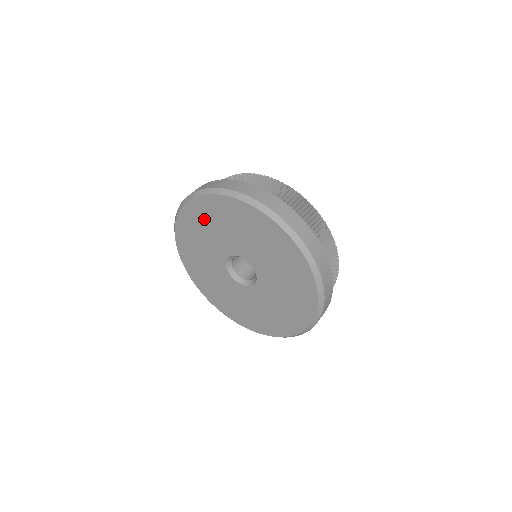
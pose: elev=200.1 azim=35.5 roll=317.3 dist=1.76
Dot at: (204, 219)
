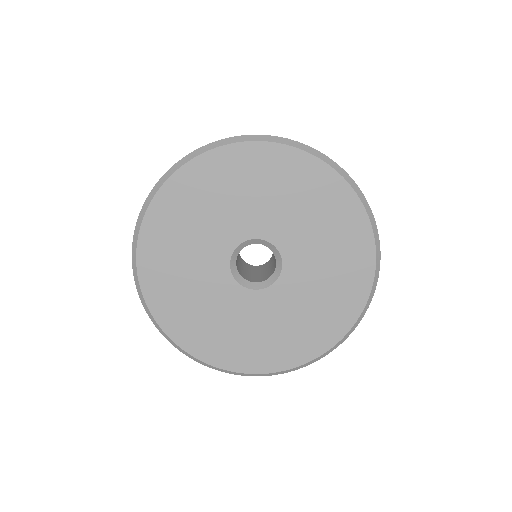
Dot at: (263, 175)
